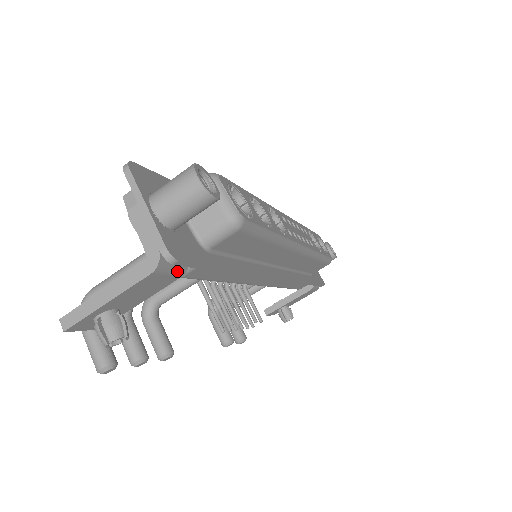
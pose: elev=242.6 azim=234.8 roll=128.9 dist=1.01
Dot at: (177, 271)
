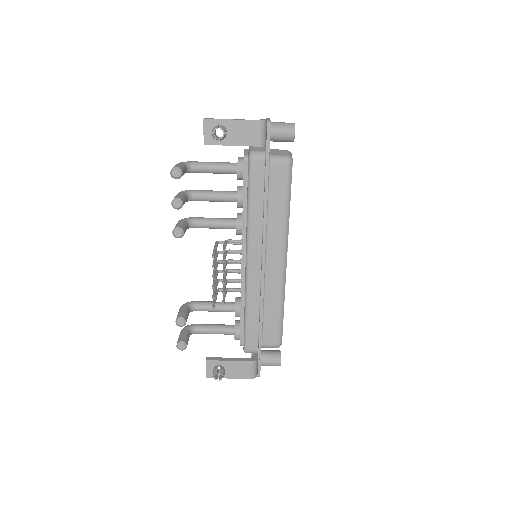
Dot at: (261, 139)
